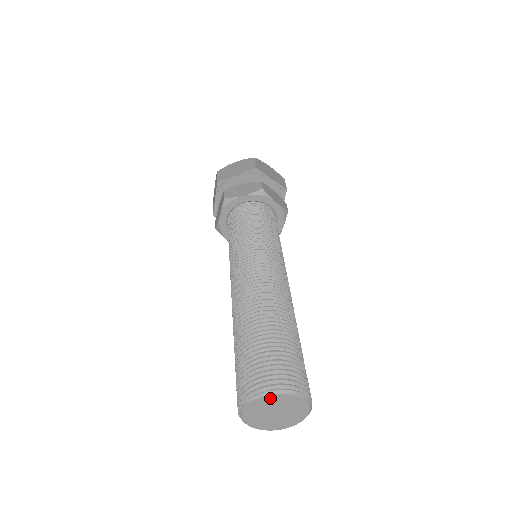
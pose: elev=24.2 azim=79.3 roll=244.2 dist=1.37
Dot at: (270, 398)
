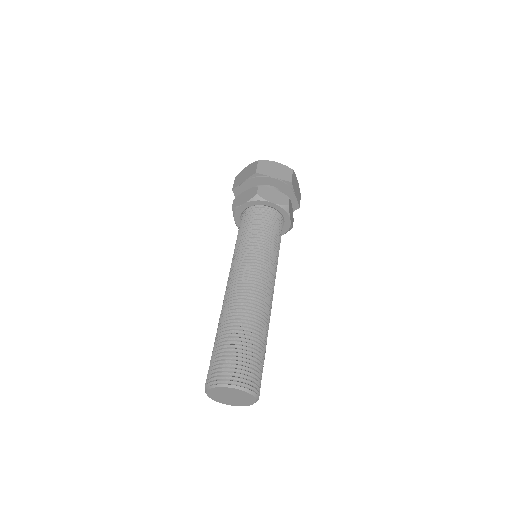
Dot at: (217, 389)
